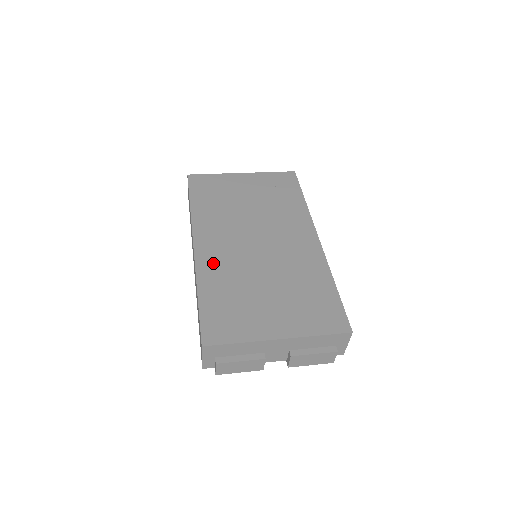
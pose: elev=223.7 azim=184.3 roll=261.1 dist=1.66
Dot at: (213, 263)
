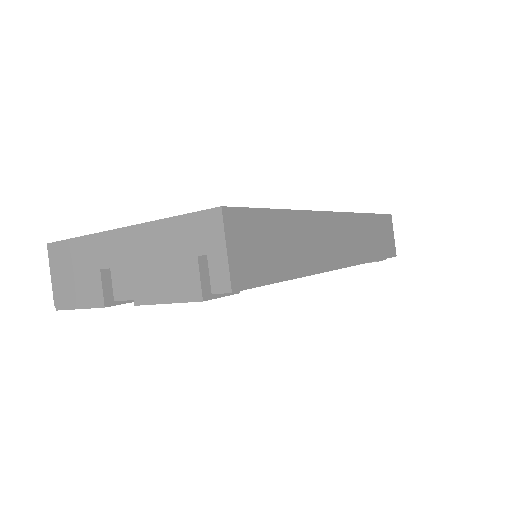
Dot at: occluded
